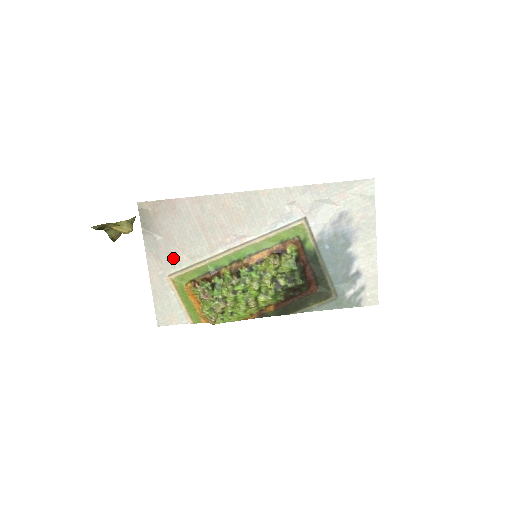
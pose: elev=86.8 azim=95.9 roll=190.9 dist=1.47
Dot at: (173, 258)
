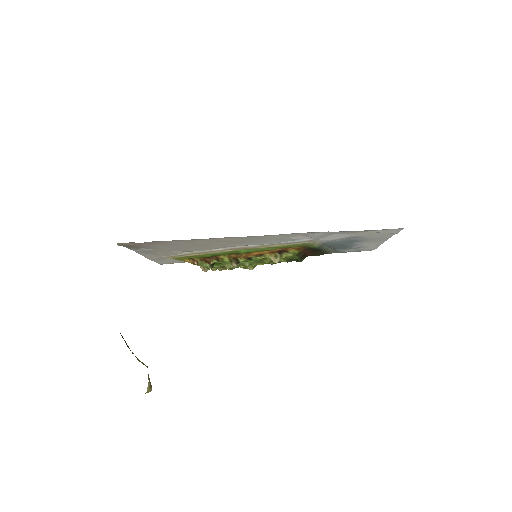
Dot at: (167, 253)
